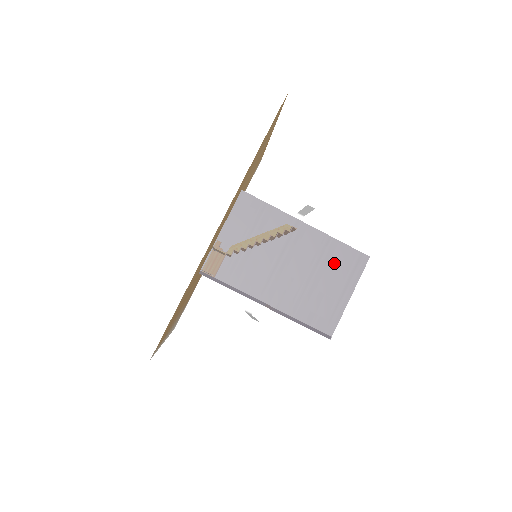
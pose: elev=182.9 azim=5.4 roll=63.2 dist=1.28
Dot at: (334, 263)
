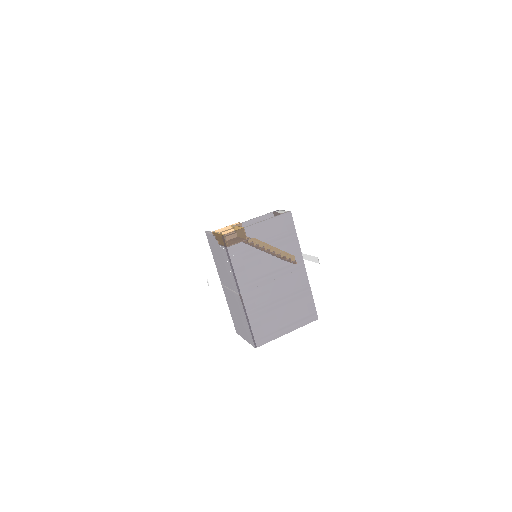
Dot at: (298, 304)
